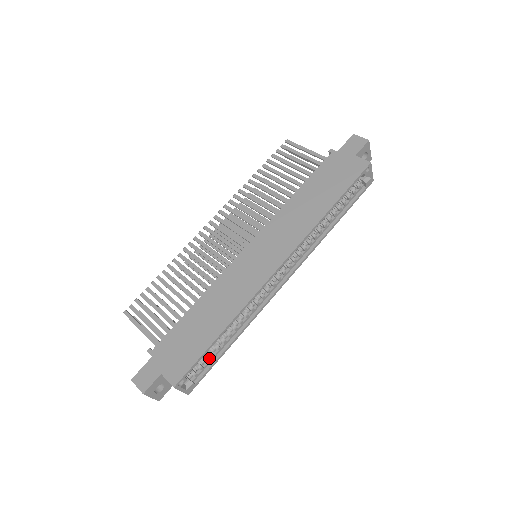
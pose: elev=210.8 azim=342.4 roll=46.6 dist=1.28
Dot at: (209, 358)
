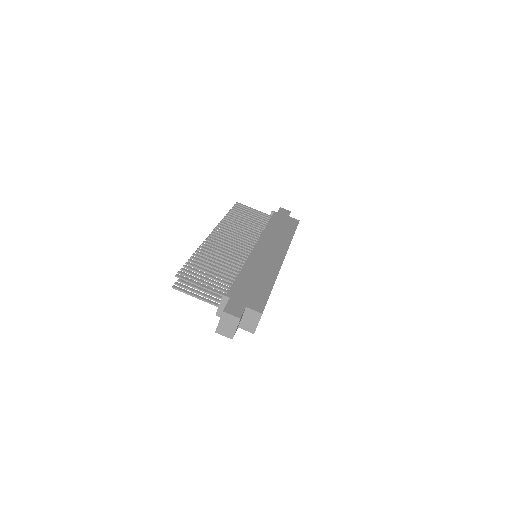
Dot at: occluded
